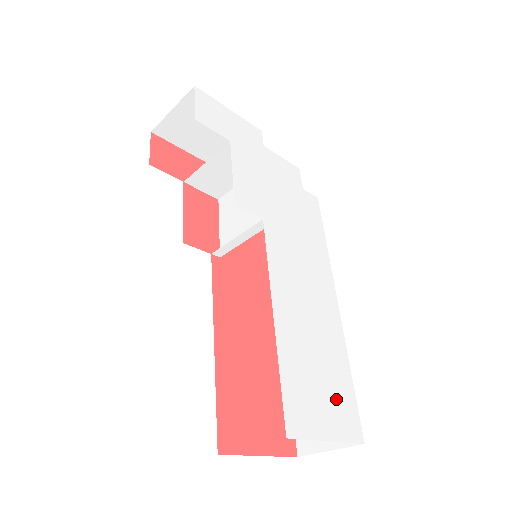
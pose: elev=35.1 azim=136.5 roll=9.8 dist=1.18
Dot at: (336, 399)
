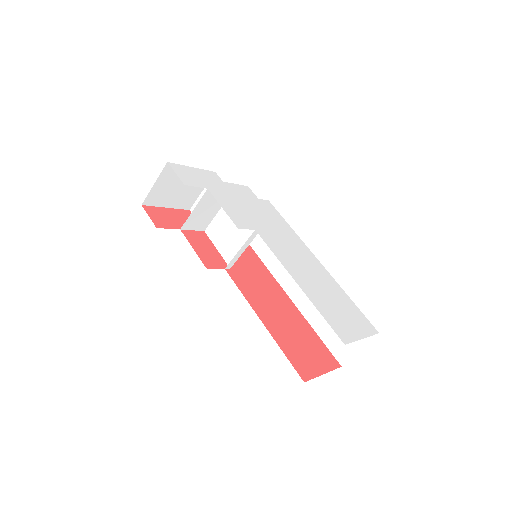
Dot at: (352, 316)
